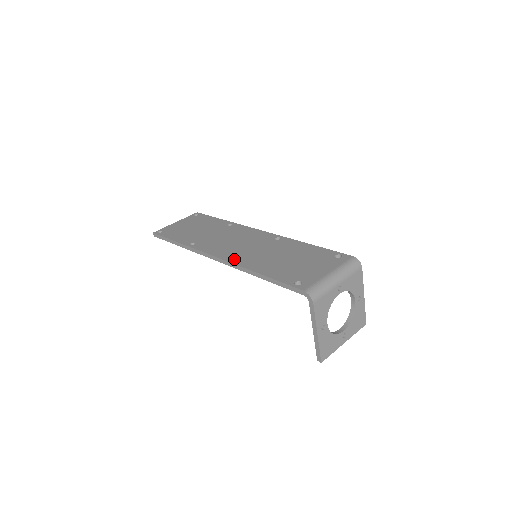
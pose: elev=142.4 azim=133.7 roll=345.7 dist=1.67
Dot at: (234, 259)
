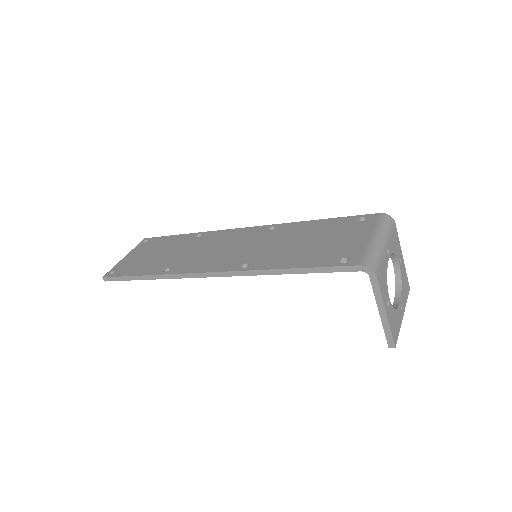
Dot at: (237, 266)
